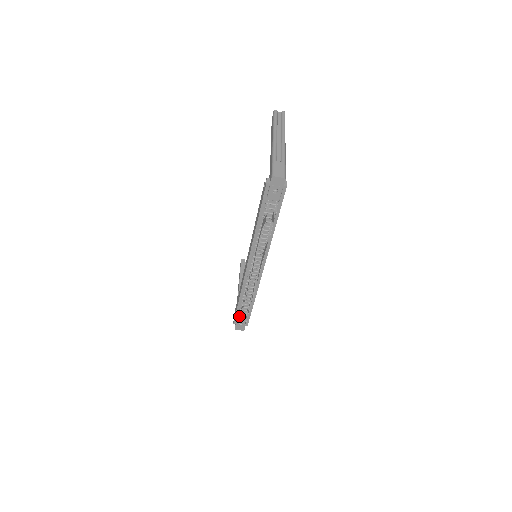
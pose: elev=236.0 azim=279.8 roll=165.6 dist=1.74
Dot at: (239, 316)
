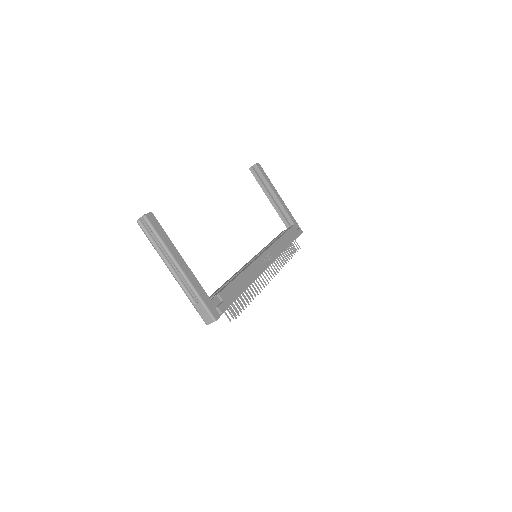
Dot at: occluded
